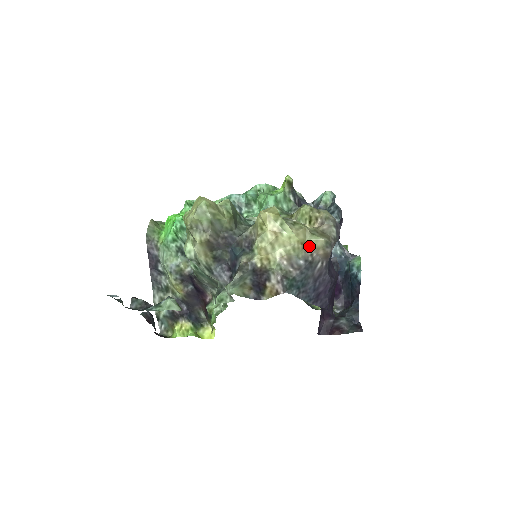
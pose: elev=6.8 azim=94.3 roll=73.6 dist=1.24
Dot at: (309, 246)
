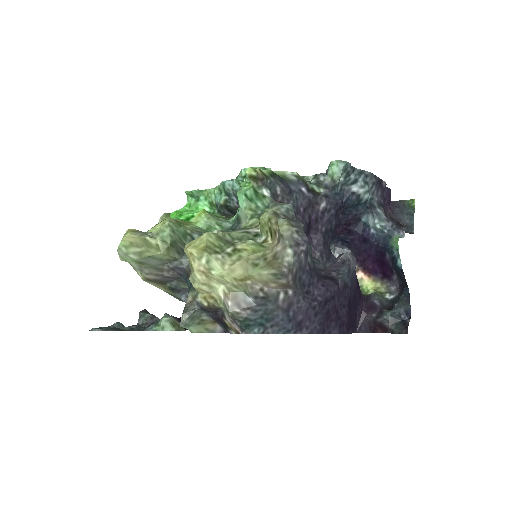
Dot at: (254, 280)
